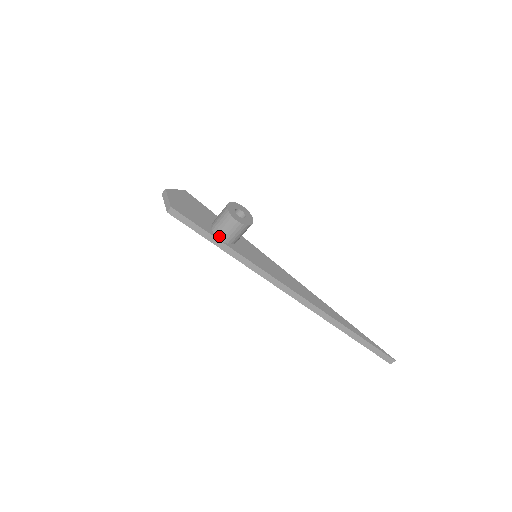
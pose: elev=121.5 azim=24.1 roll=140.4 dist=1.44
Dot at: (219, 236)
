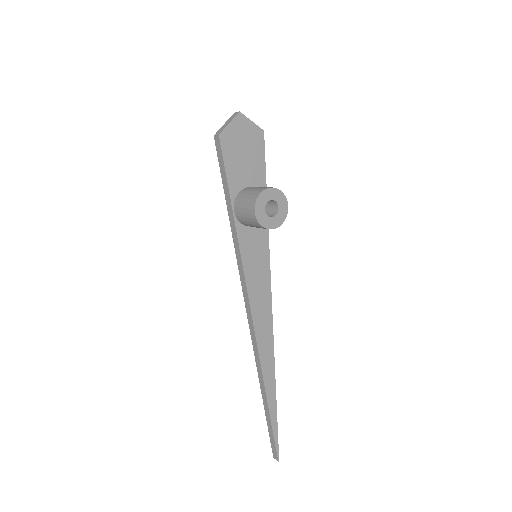
Dot at: (236, 206)
